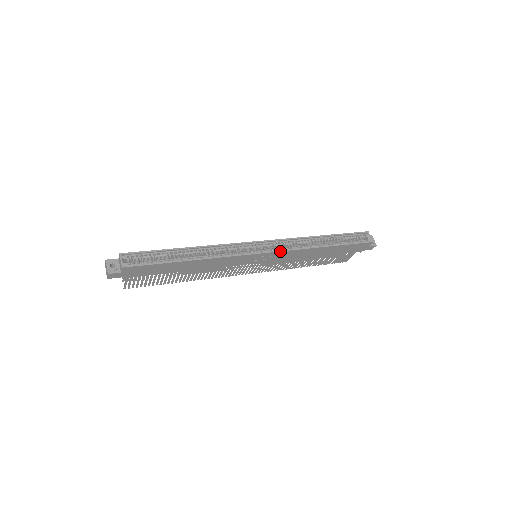
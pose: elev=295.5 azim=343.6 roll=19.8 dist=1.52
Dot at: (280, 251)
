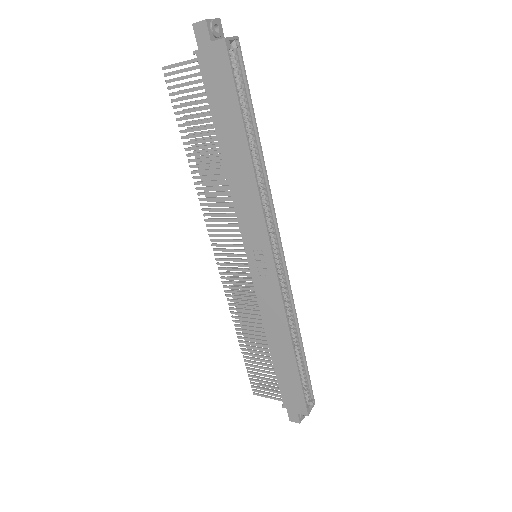
Dot at: (280, 285)
